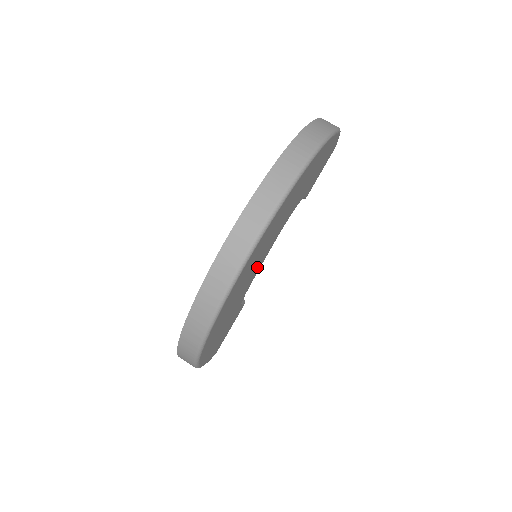
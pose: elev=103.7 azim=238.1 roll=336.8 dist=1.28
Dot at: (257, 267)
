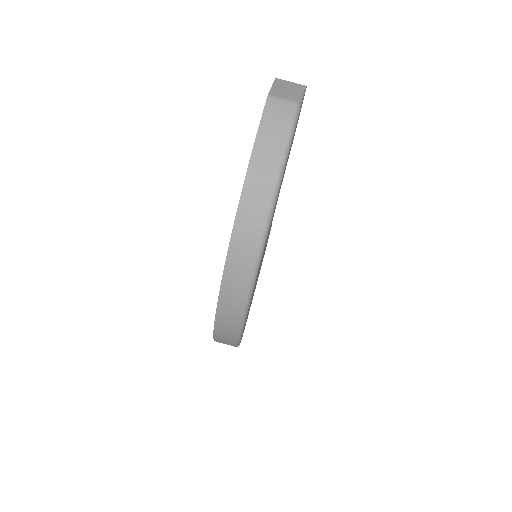
Dot at: (262, 259)
